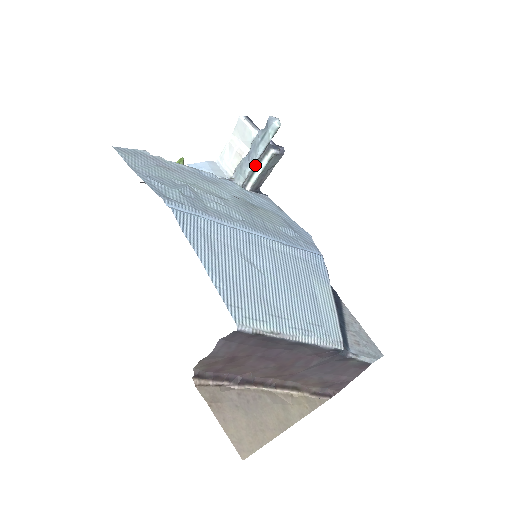
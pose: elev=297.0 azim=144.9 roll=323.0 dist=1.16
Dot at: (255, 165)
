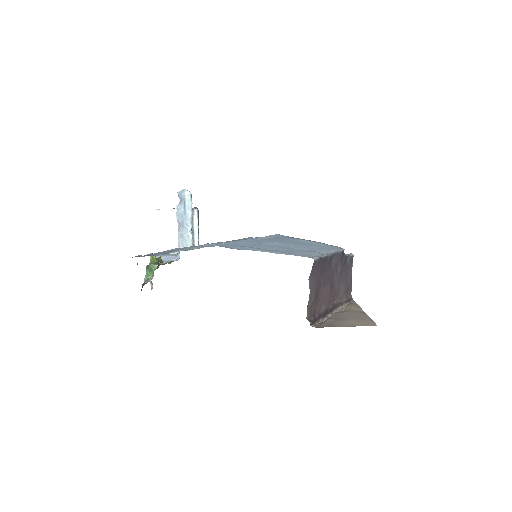
Dot at: (191, 227)
